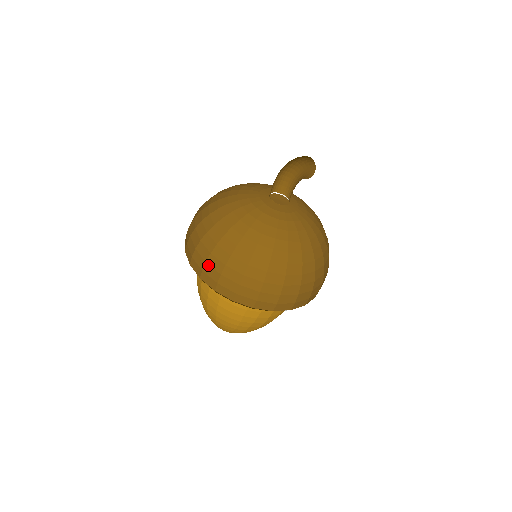
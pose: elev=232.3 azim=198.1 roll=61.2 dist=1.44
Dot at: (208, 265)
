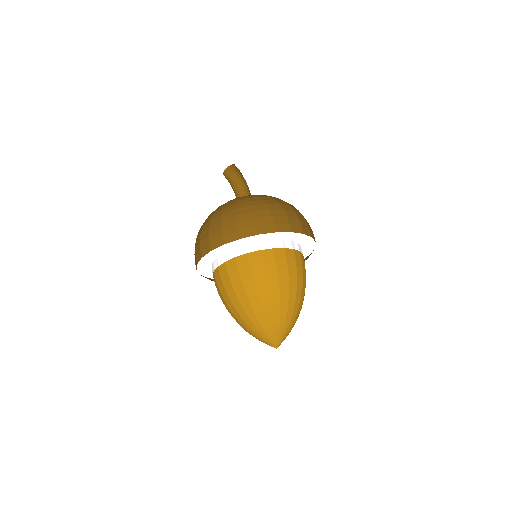
Dot at: occluded
